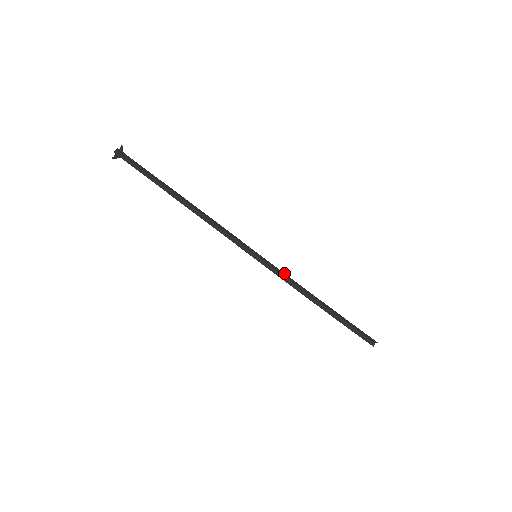
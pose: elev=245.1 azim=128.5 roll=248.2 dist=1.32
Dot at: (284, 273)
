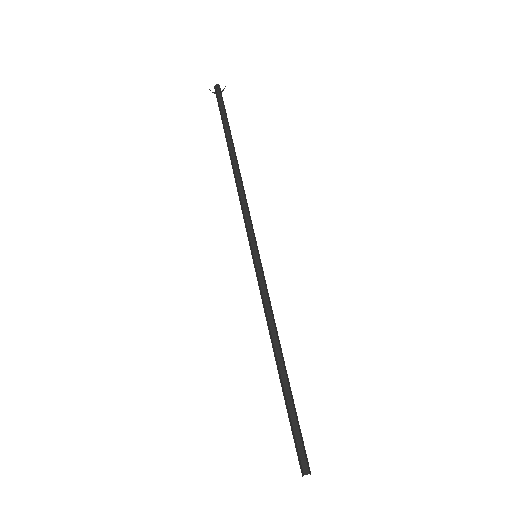
Dot at: (267, 297)
